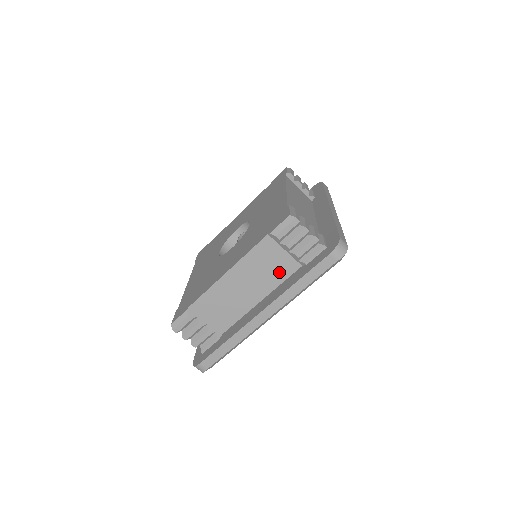
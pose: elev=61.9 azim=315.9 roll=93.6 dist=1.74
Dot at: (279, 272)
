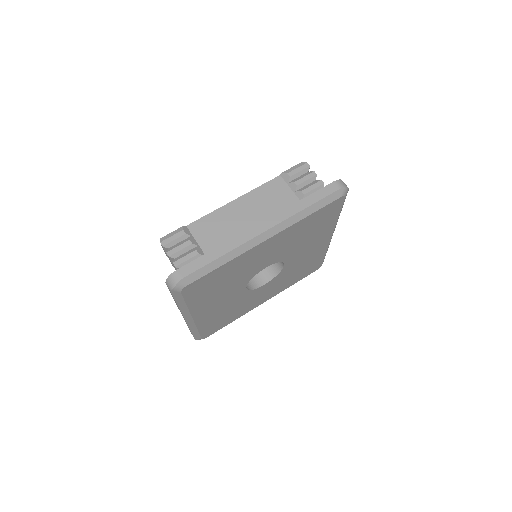
Dot at: occluded
